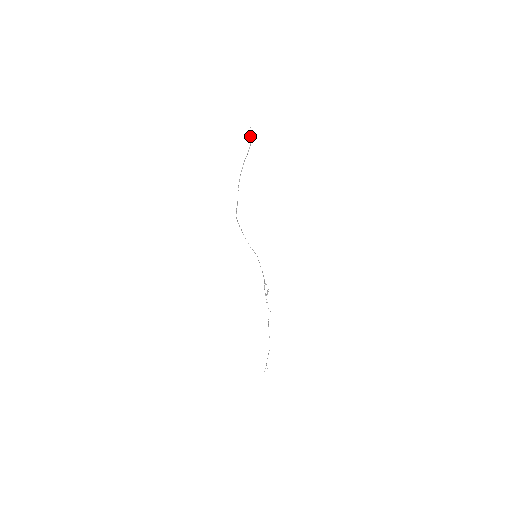
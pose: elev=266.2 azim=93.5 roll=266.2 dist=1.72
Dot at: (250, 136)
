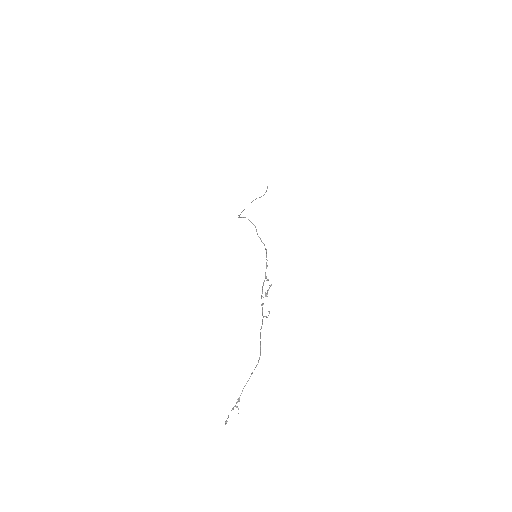
Dot at: occluded
